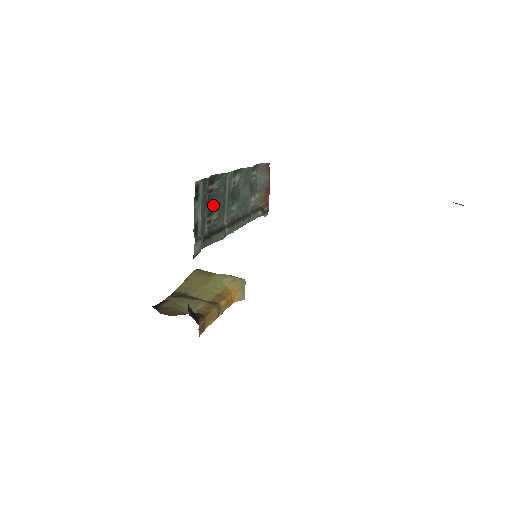
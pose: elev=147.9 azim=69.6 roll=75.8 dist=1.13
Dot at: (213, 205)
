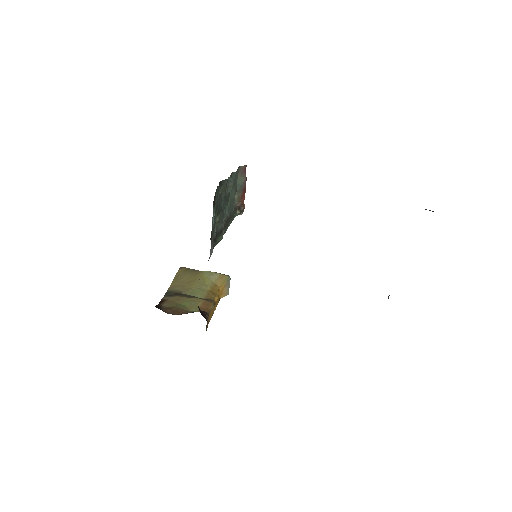
Dot at: (218, 209)
